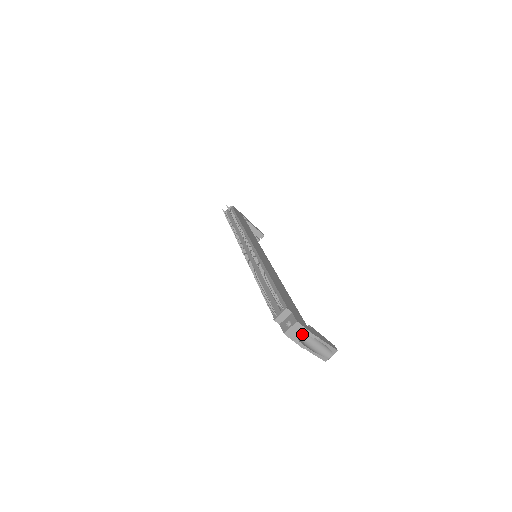
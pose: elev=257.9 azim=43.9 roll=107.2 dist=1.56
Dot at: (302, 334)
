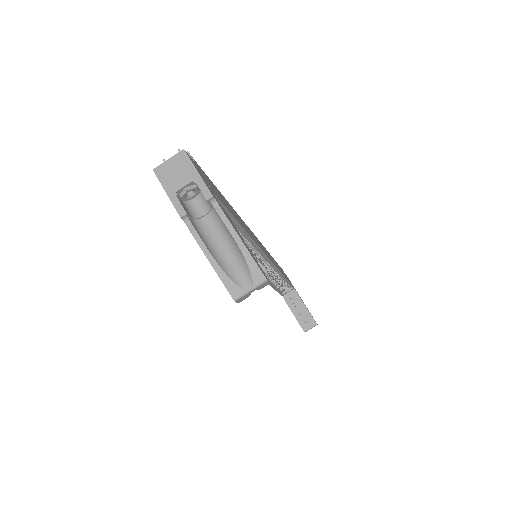
Dot at: (187, 182)
